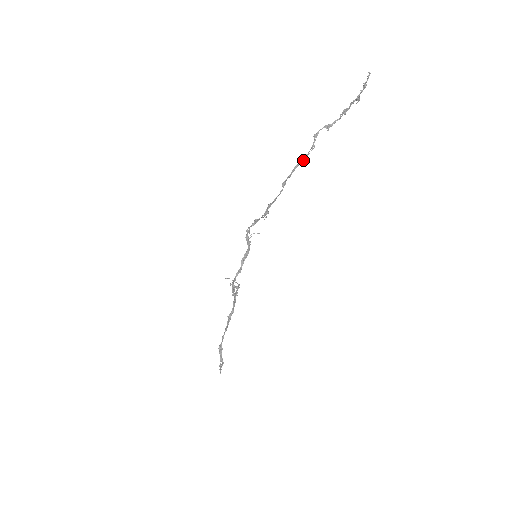
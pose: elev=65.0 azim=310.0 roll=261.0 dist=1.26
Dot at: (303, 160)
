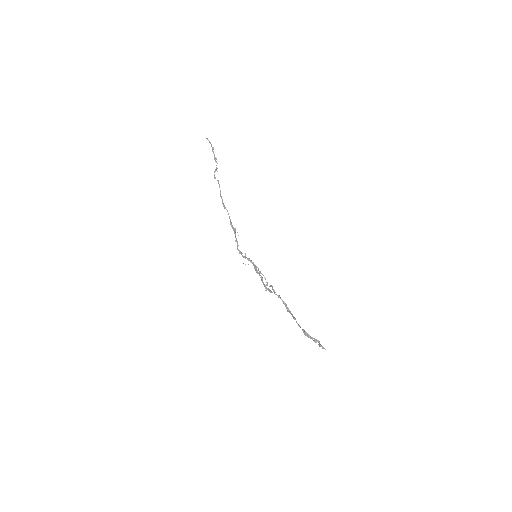
Dot at: occluded
